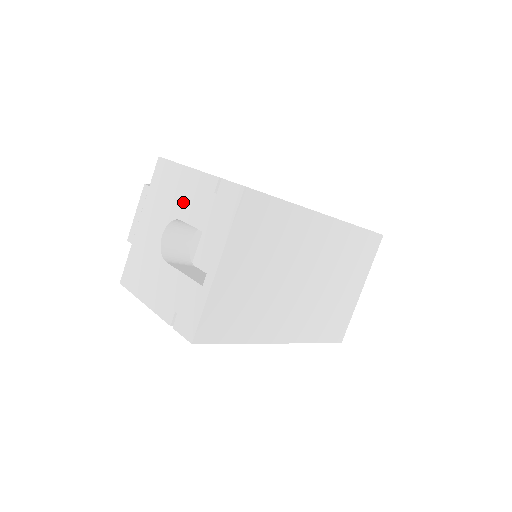
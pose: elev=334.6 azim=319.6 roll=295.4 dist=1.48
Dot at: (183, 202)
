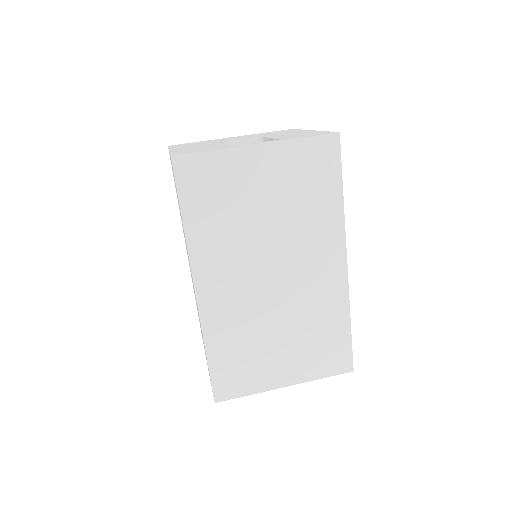
Dot at: (280, 134)
